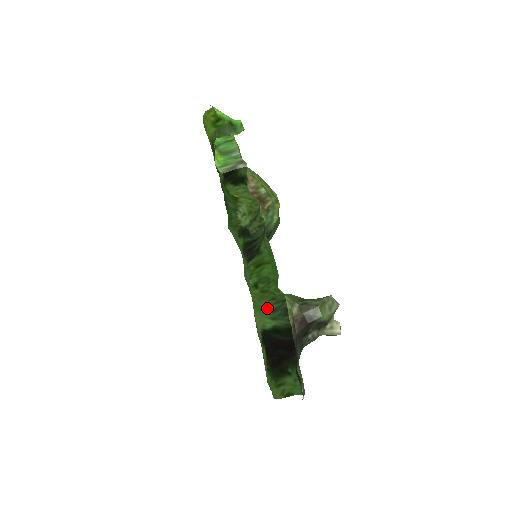
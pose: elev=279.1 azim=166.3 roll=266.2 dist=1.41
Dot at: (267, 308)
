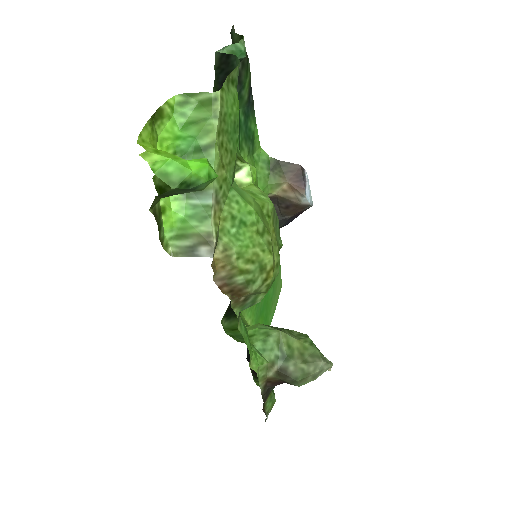
Dot at: occluded
